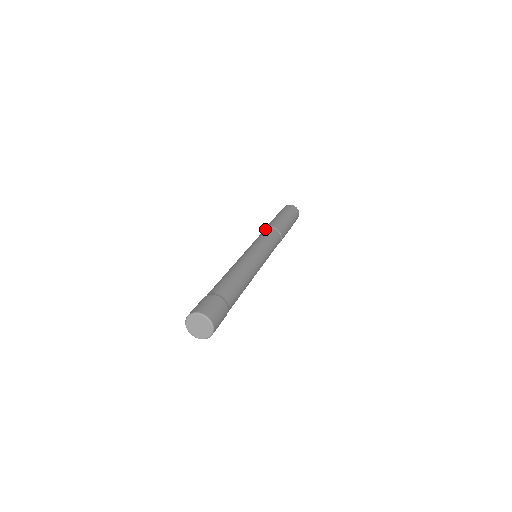
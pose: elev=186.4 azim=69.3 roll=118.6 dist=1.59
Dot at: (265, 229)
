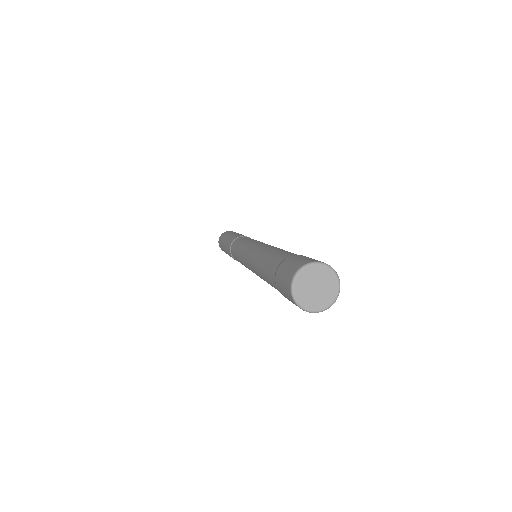
Dot at: (238, 237)
